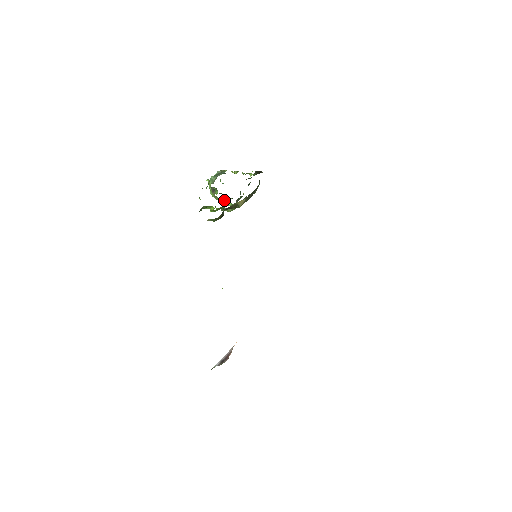
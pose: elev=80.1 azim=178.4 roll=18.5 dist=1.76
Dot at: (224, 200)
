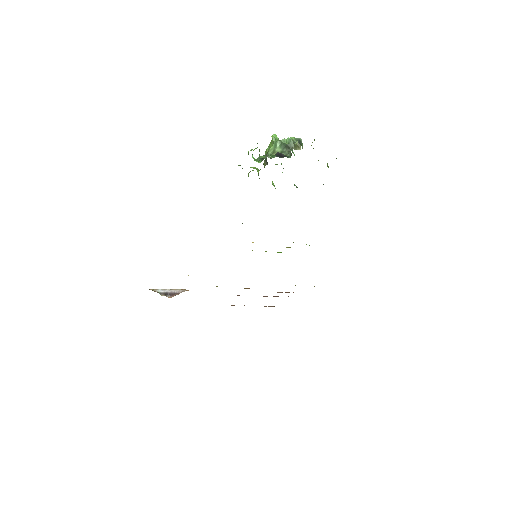
Dot at: occluded
